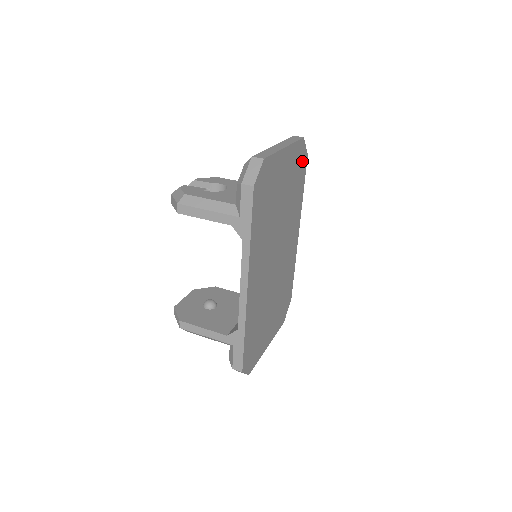
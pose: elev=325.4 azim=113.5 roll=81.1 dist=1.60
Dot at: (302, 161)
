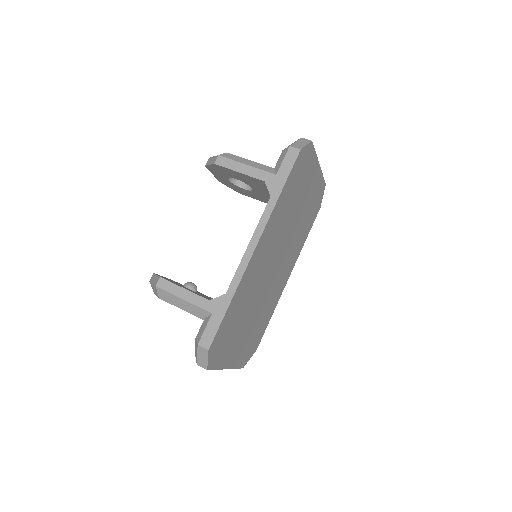
Dot at: (317, 205)
